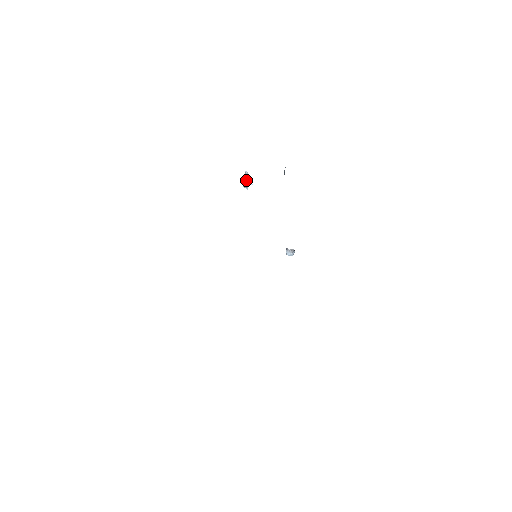
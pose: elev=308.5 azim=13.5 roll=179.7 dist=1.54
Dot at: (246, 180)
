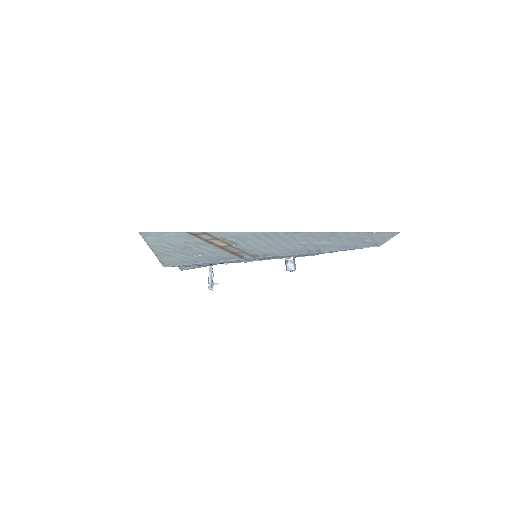
Dot at: (211, 277)
